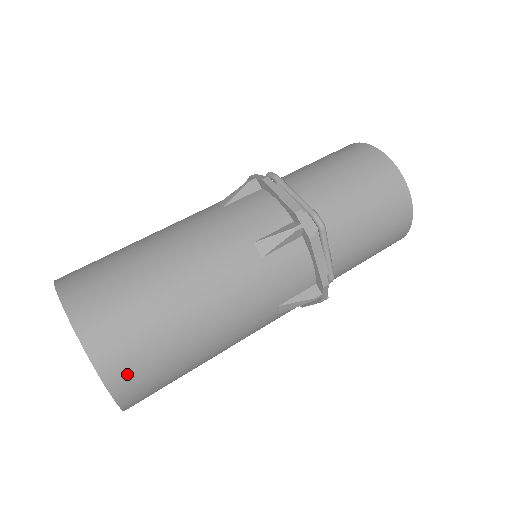
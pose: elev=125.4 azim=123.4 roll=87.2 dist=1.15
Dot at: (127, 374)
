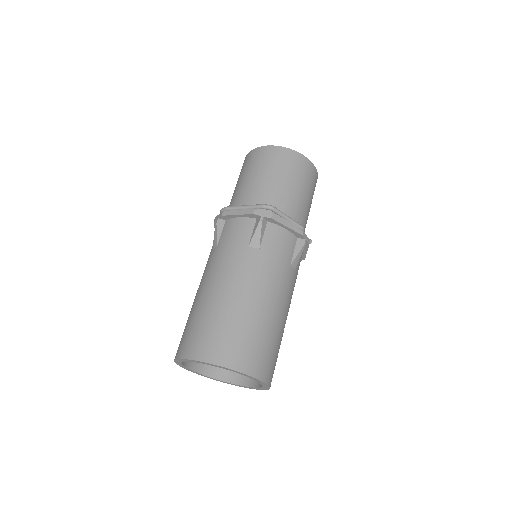
Dot at: (253, 361)
